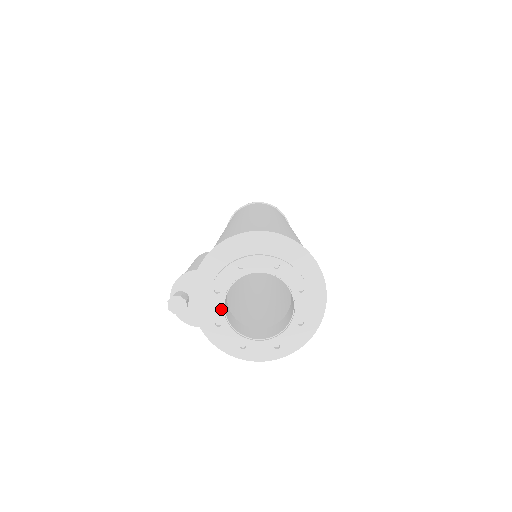
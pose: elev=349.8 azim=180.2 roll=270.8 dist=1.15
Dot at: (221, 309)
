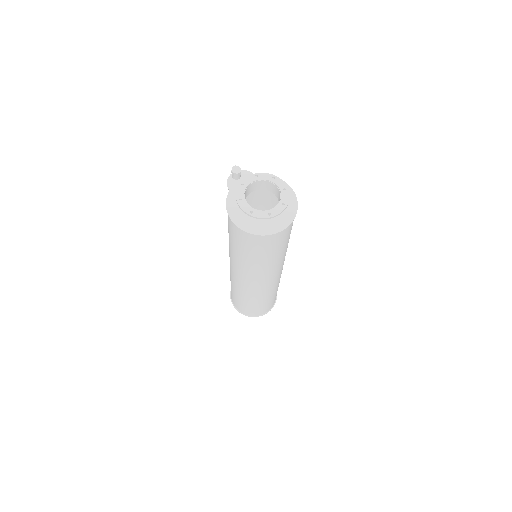
Dot at: (250, 182)
